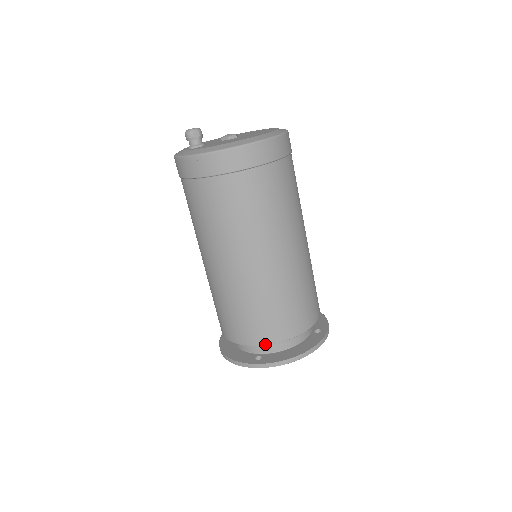
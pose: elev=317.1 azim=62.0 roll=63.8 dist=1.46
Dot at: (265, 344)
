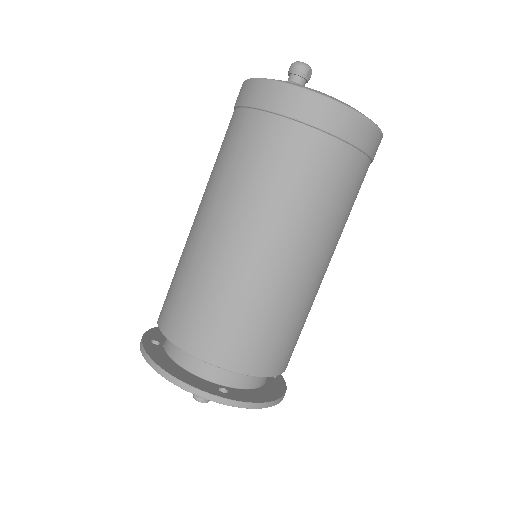
Dot at: (249, 374)
